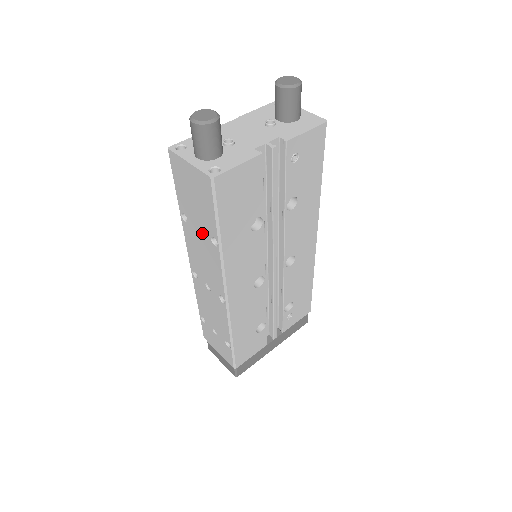
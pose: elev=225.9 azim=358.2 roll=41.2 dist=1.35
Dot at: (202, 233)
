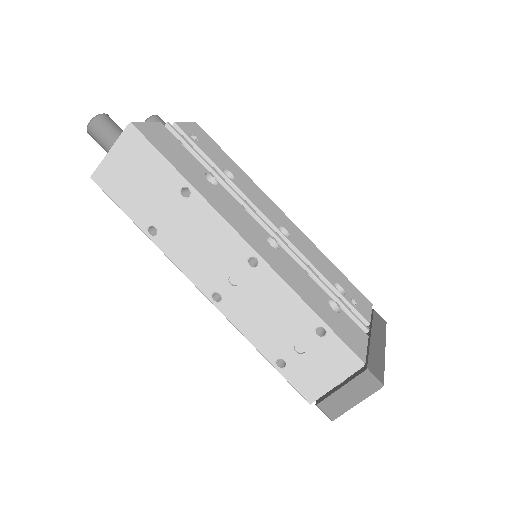
Dot at: (173, 210)
